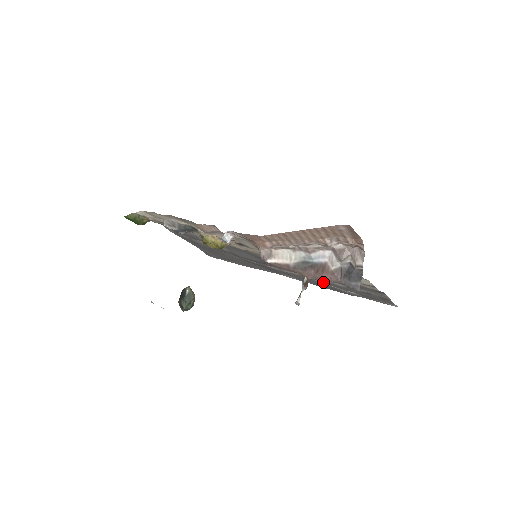
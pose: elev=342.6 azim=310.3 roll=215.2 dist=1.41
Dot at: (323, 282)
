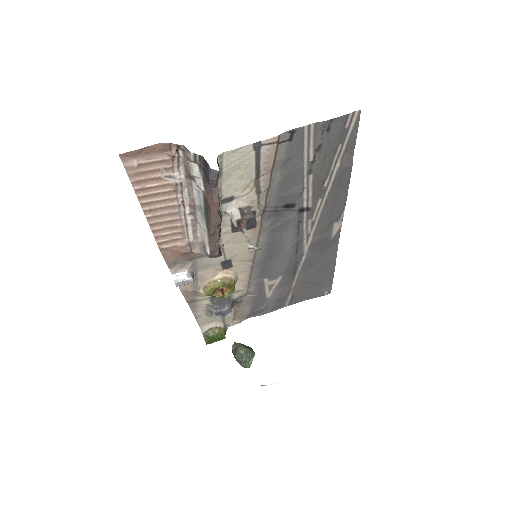
Dot at: (320, 196)
